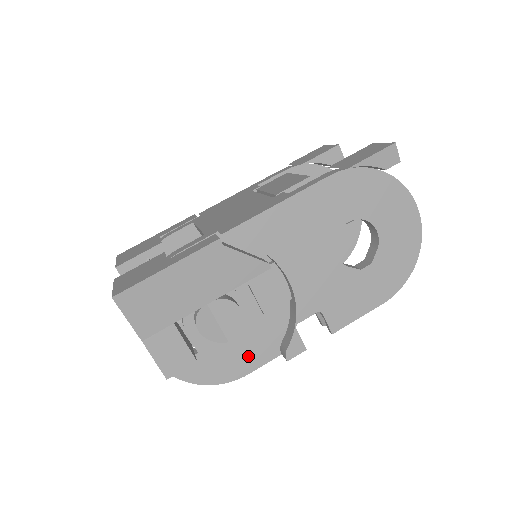
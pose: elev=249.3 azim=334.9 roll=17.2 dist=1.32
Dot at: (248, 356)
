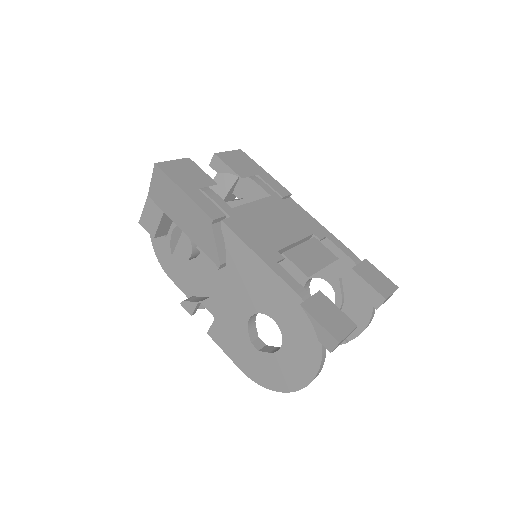
Dot at: (179, 274)
